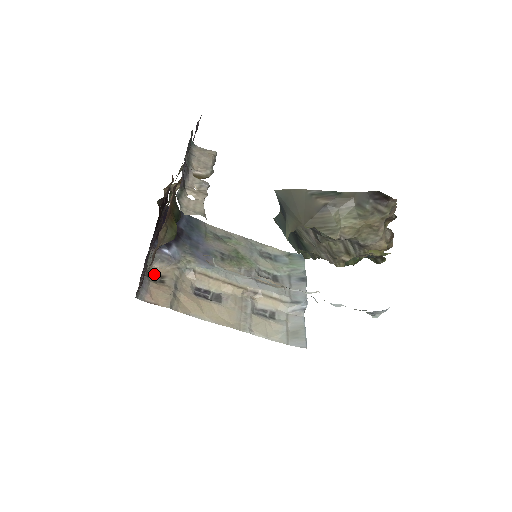
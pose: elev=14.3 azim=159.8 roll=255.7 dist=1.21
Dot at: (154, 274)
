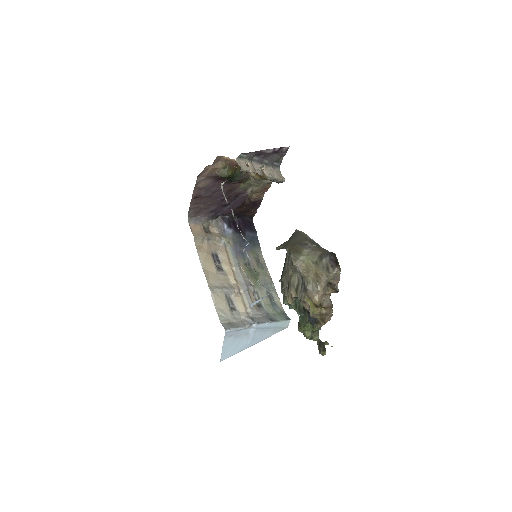
Dot at: (208, 228)
